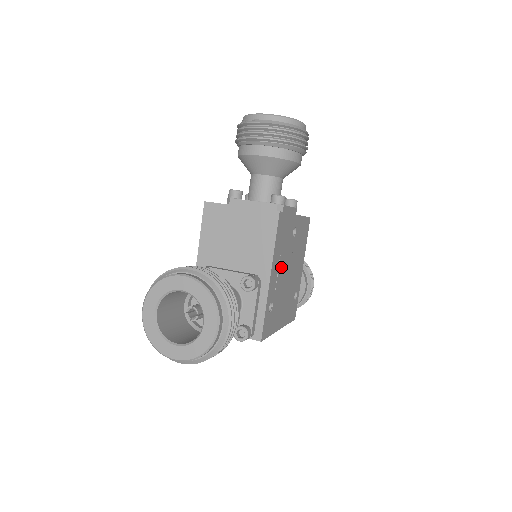
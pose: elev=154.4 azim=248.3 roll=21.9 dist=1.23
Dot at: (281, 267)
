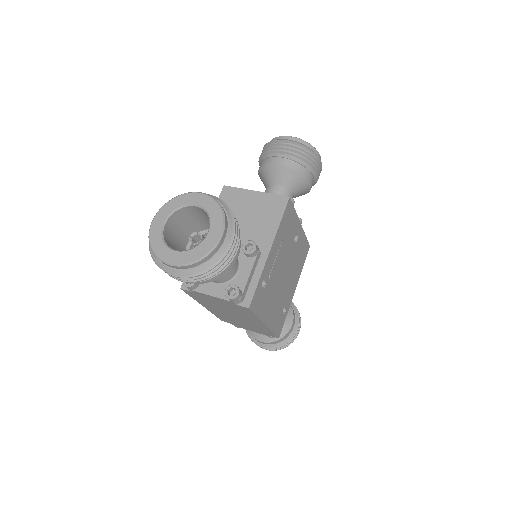
Dot at: (280, 255)
